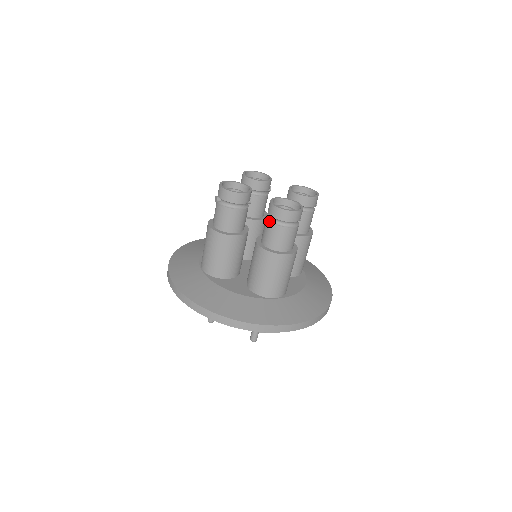
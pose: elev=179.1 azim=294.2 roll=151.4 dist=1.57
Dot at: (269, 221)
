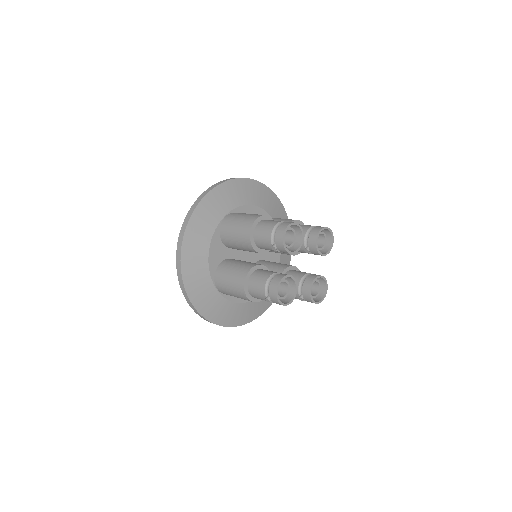
Dot at: (301, 299)
